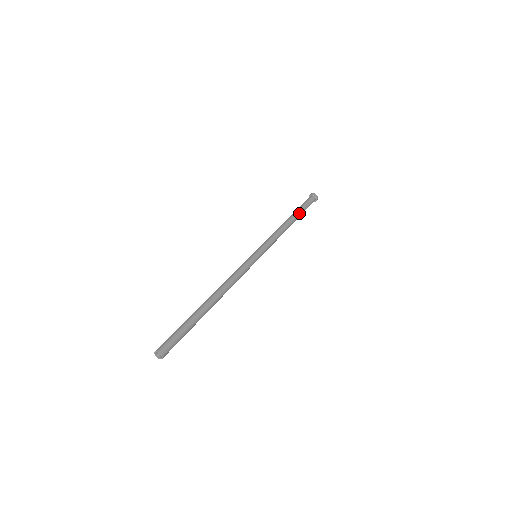
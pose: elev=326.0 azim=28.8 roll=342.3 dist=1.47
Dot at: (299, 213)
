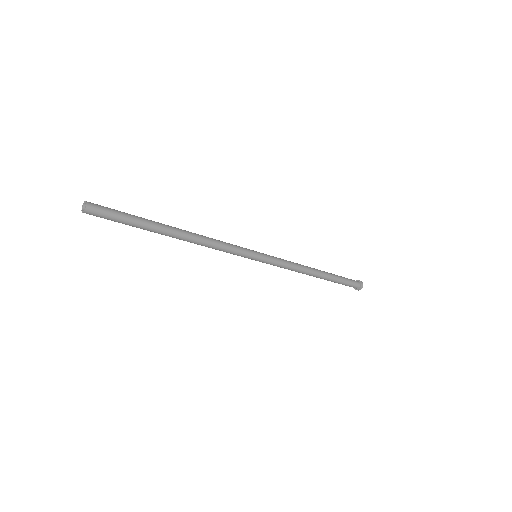
Dot at: (330, 273)
